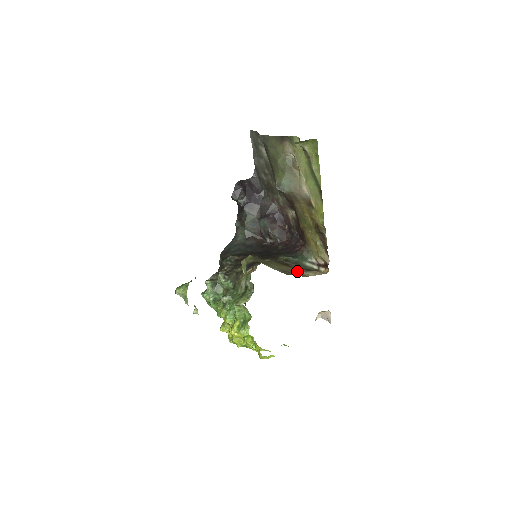
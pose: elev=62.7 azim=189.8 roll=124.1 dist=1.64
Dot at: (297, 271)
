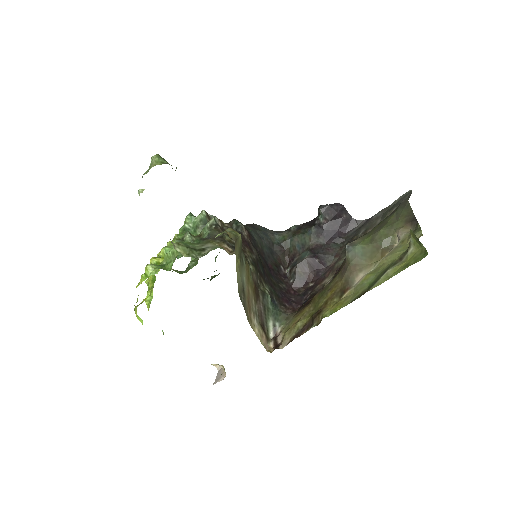
Dot at: (253, 310)
